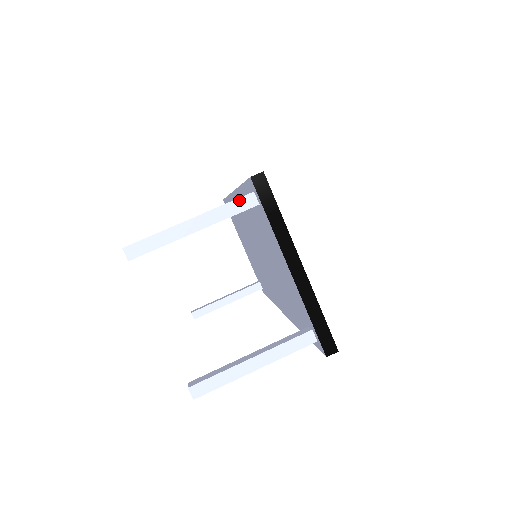
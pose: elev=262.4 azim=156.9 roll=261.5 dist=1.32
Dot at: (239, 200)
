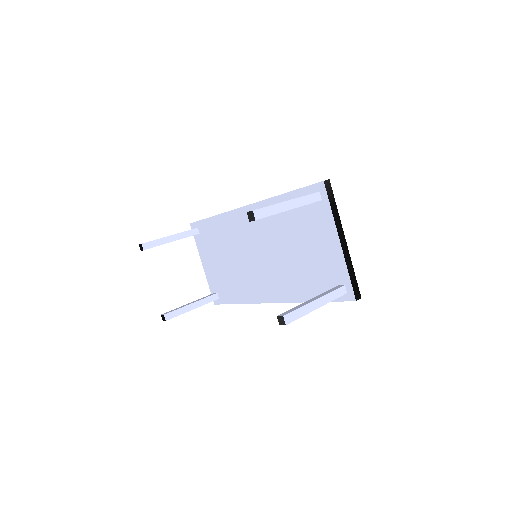
Dot at: (312, 195)
